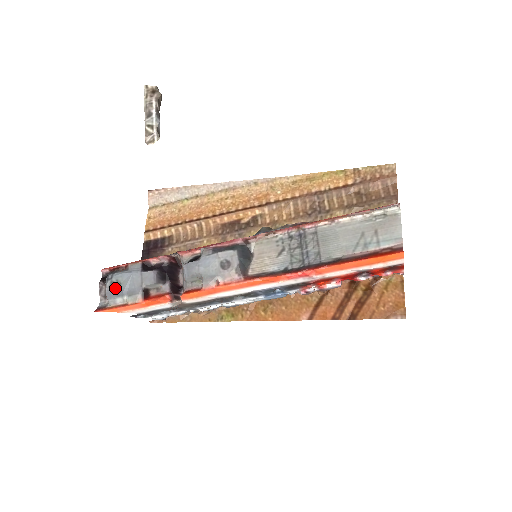
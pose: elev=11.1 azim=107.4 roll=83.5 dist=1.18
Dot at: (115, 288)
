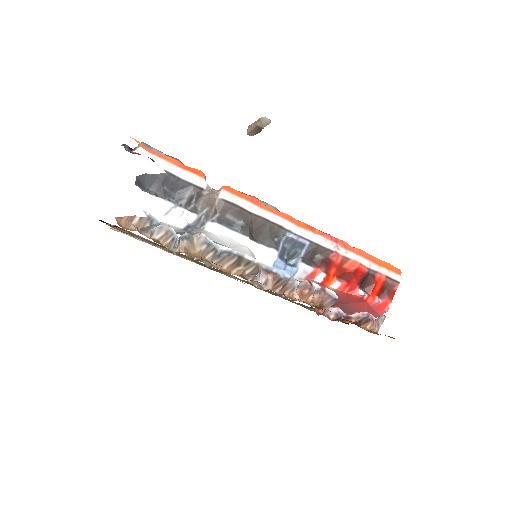
Dot at: occluded
